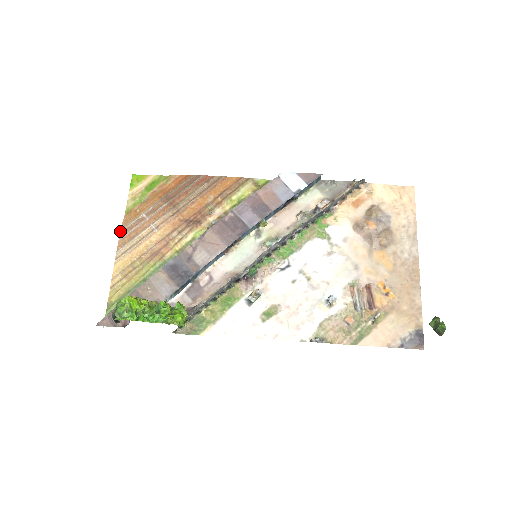
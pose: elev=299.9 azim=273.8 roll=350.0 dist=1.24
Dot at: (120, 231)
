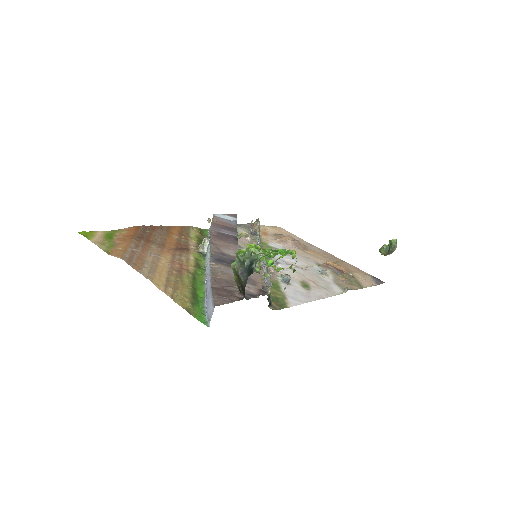
Dot at: (124, 260)
